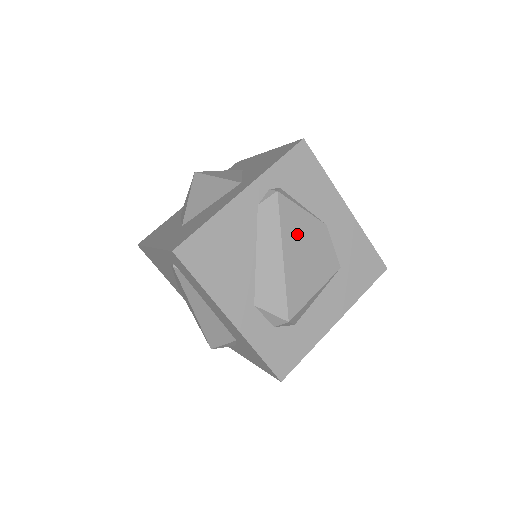
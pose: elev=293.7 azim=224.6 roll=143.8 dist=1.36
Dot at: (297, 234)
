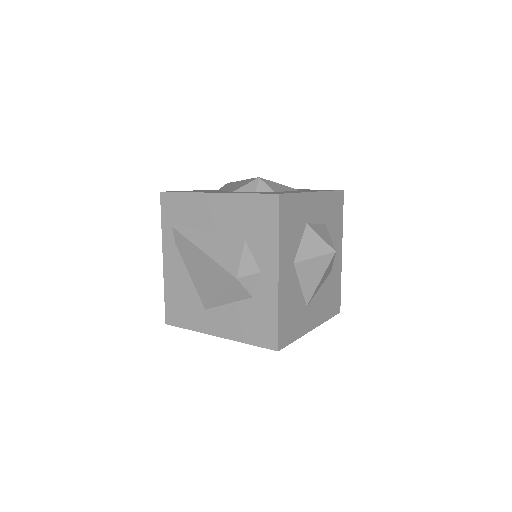
Dot at: occluded
